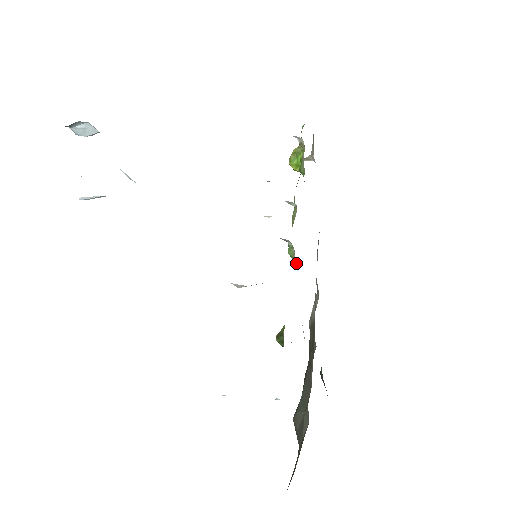
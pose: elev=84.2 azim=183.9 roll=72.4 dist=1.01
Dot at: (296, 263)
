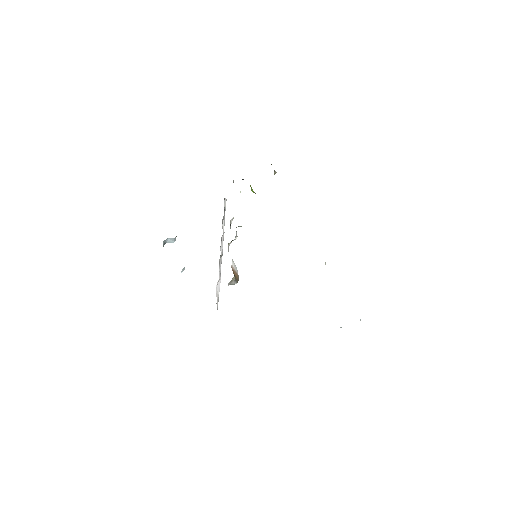
Dot at: occluded
